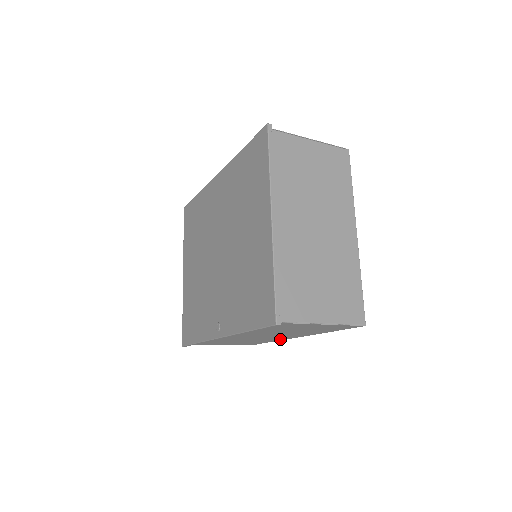
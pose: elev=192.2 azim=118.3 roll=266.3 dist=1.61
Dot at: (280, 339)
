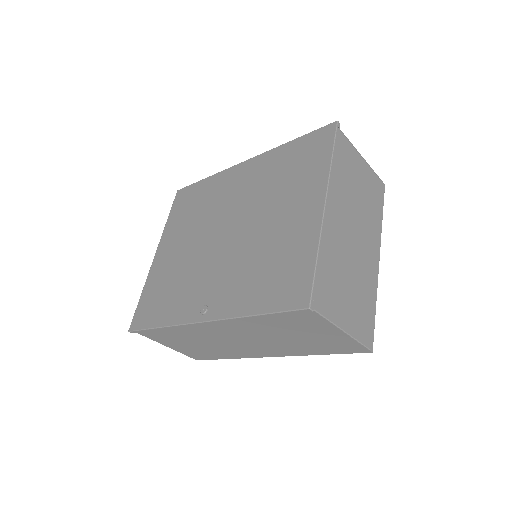
Dot at: (247, 355)
